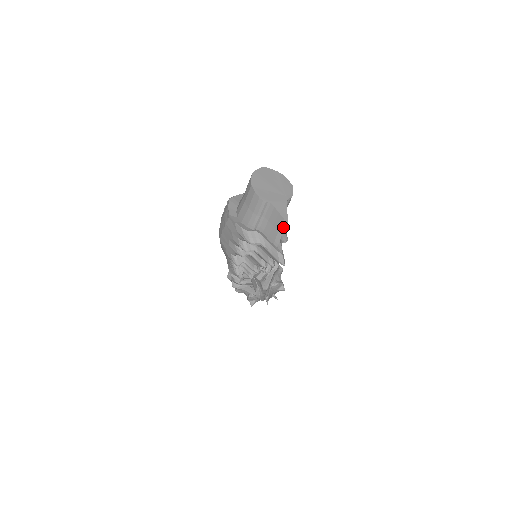
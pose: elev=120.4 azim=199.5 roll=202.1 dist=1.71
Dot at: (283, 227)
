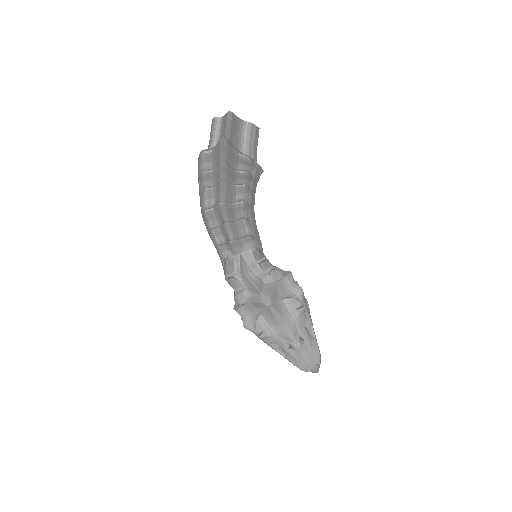
Dot at: (228, 119)
